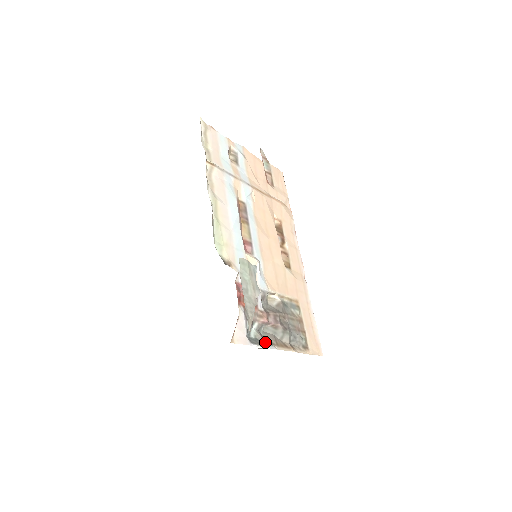
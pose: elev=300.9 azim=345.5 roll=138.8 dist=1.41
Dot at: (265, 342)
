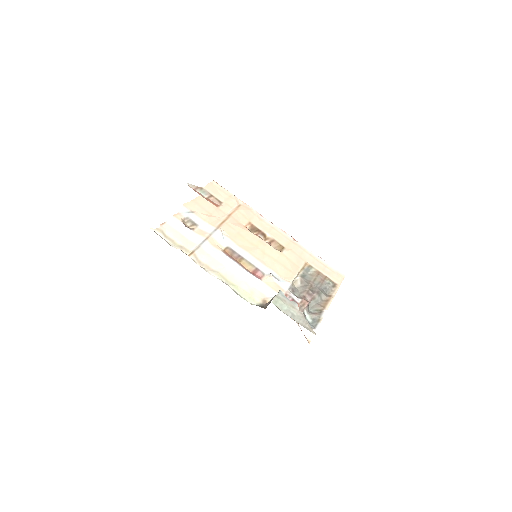
Dot at: (318, 316)
